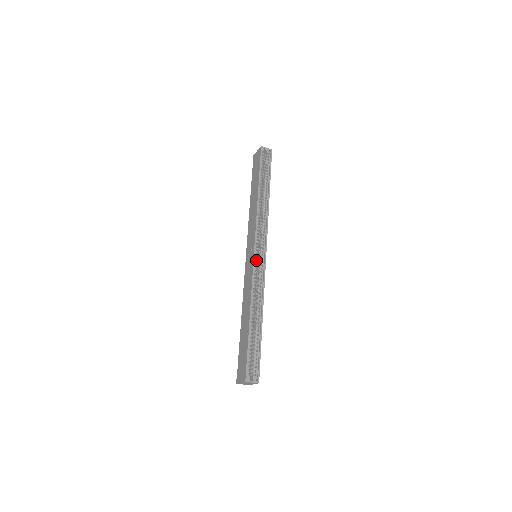
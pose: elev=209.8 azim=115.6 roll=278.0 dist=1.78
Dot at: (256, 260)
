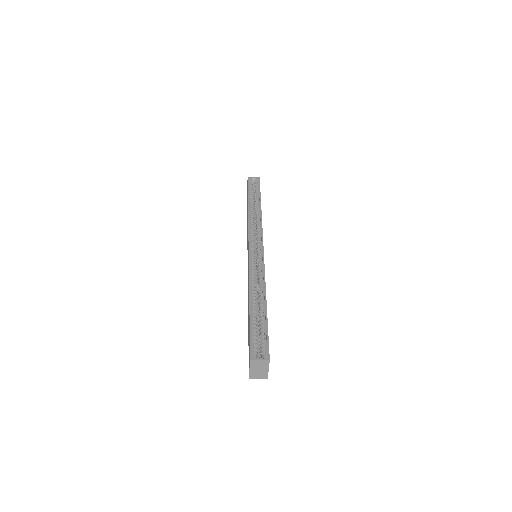
Dot at: (253, 255)
